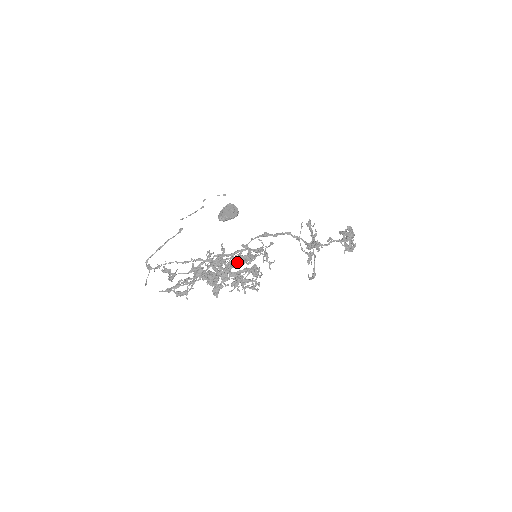
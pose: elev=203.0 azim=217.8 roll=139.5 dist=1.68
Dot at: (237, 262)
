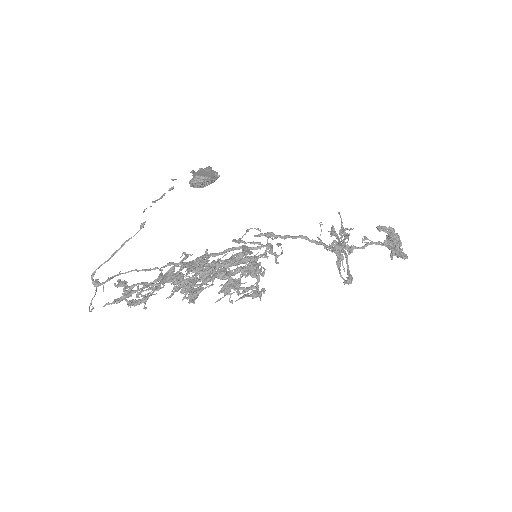
Dot at: occluded
